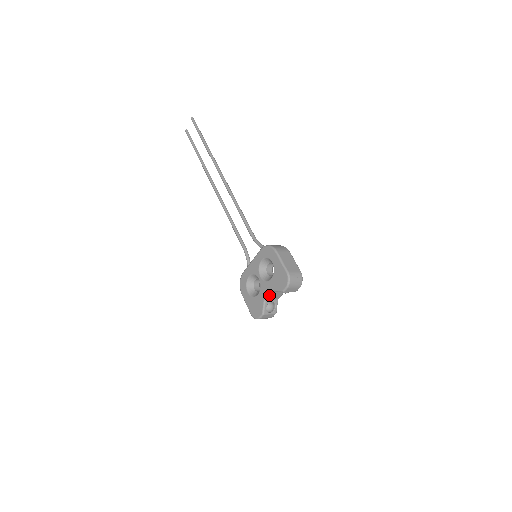
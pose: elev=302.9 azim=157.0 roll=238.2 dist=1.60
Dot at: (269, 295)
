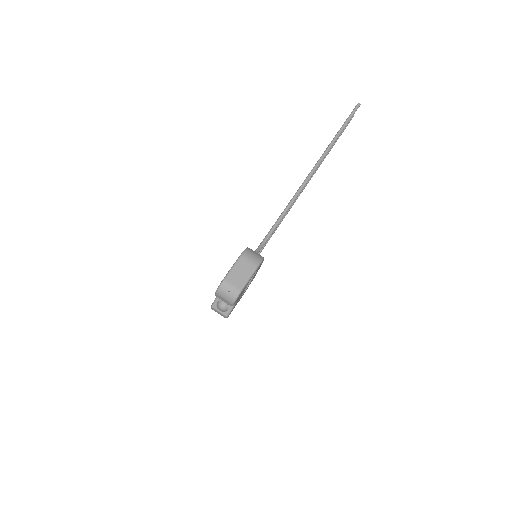
Dot at: occluded
